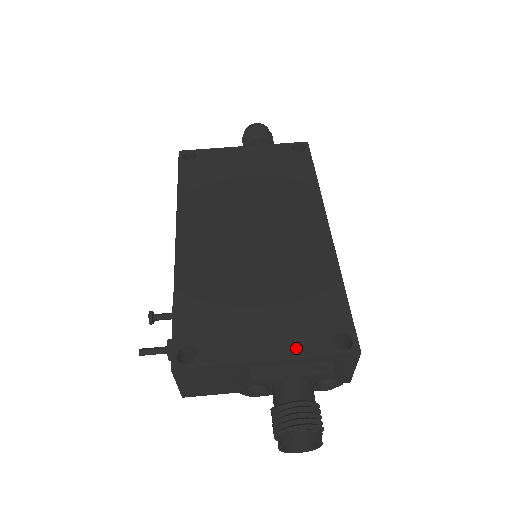
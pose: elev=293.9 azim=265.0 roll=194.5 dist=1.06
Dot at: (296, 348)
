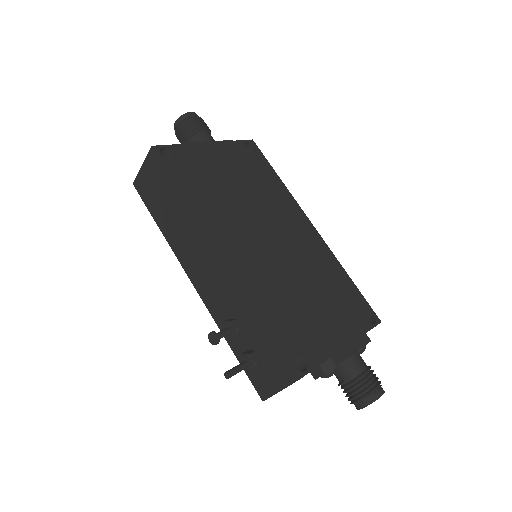
Dot at: (353, 331)
